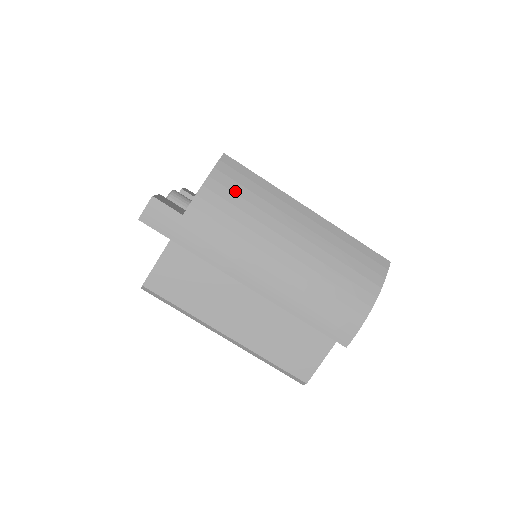
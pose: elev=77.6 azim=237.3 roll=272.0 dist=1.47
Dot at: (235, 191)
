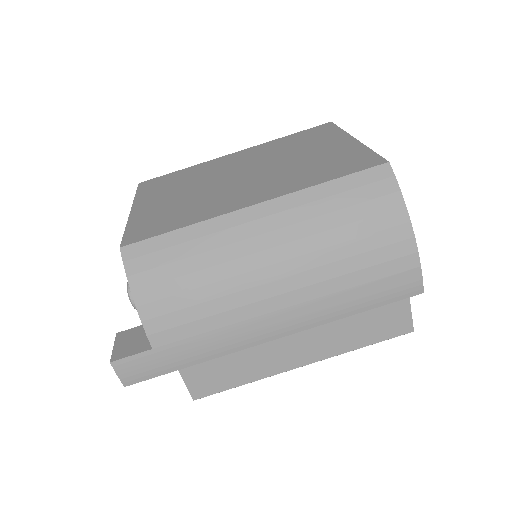
Dot at: (169, 277)
